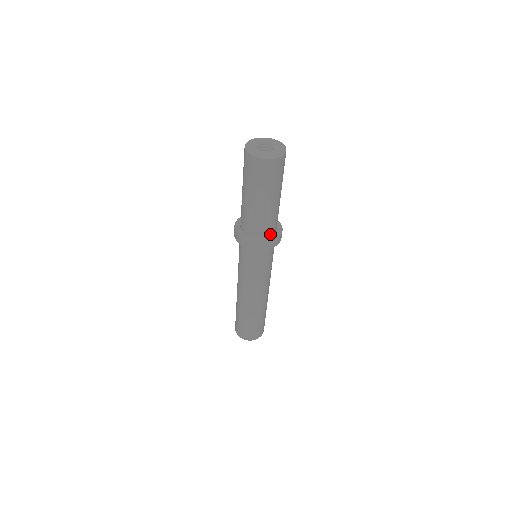
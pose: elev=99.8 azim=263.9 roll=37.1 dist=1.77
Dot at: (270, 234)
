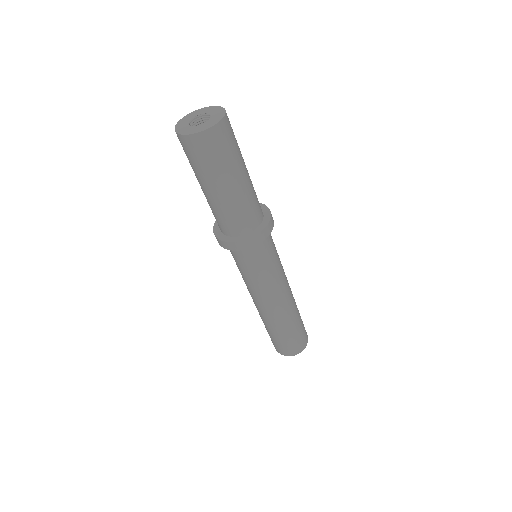
Dot at: (261, 214)
